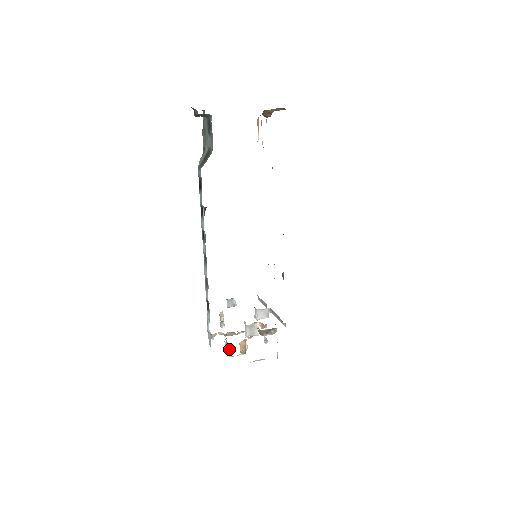
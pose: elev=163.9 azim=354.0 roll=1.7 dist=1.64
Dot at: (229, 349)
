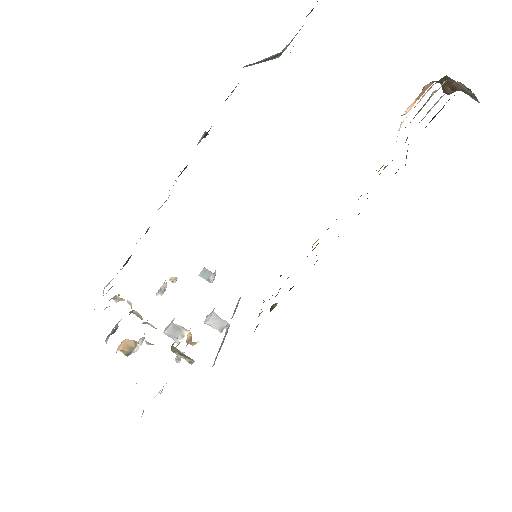
Dot at: (110, 333)
